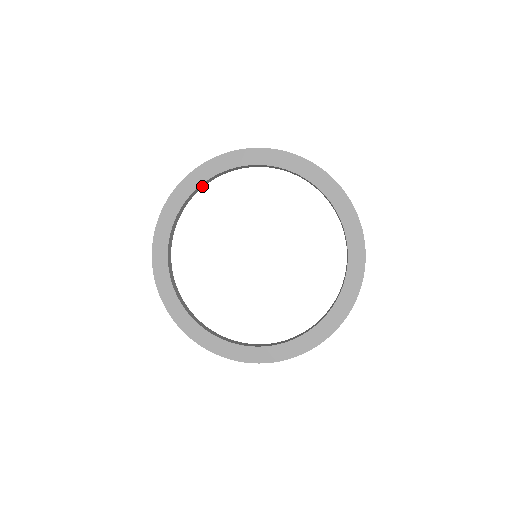
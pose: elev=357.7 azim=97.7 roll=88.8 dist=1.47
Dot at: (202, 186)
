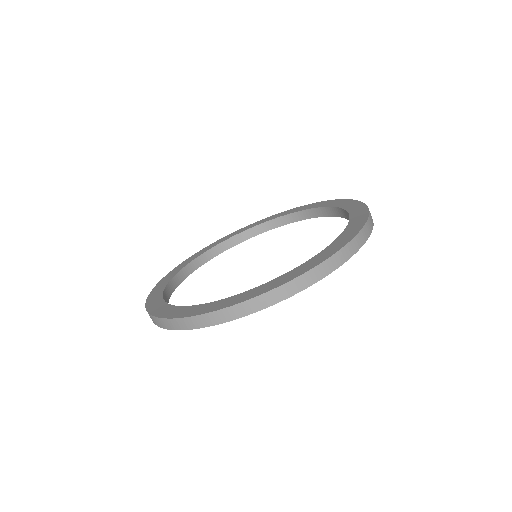
Dot at: occluded
